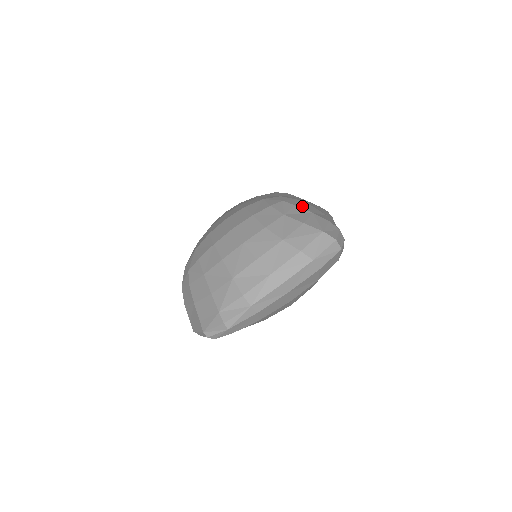
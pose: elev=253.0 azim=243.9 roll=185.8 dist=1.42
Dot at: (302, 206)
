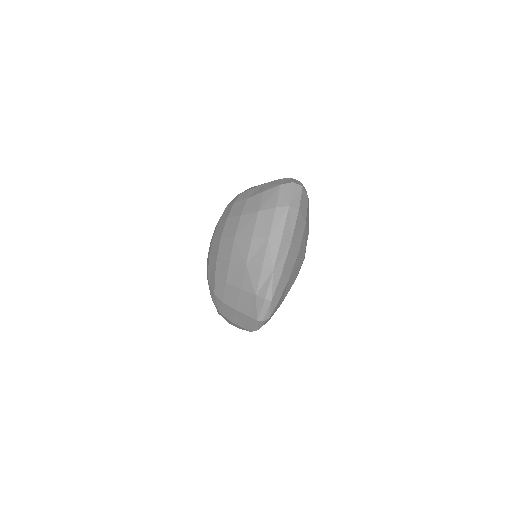
Dot at: occluded
